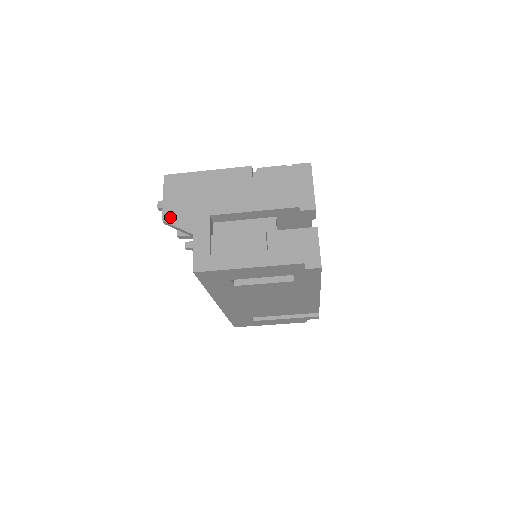
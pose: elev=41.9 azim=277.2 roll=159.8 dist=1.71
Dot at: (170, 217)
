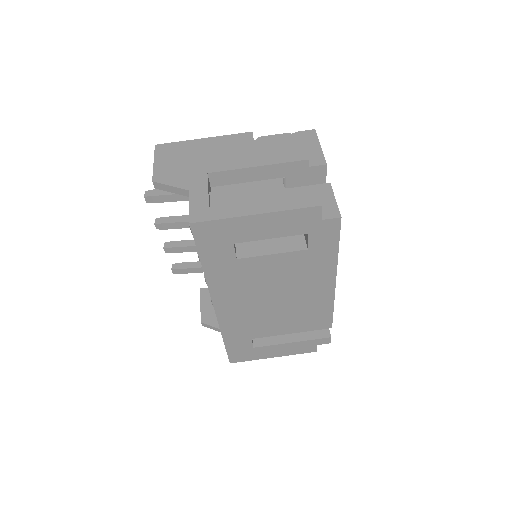
Dot at: (161, 177)
